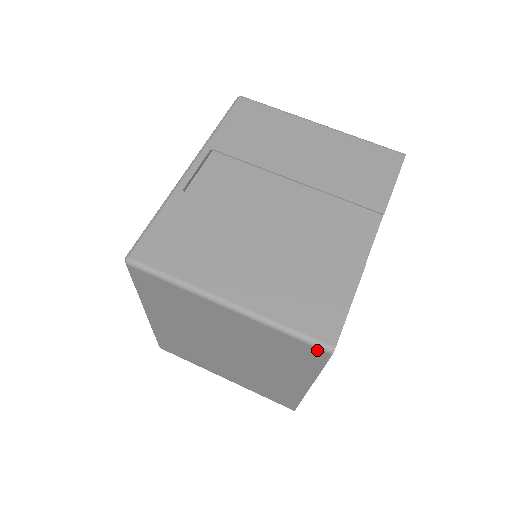
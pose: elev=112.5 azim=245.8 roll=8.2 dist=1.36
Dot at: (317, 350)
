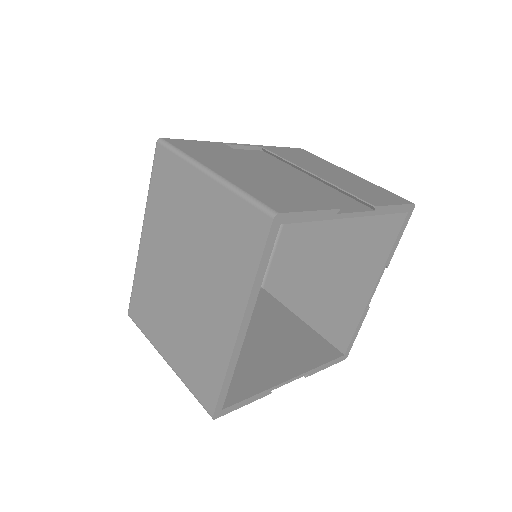
Dot at: (262, 217)
